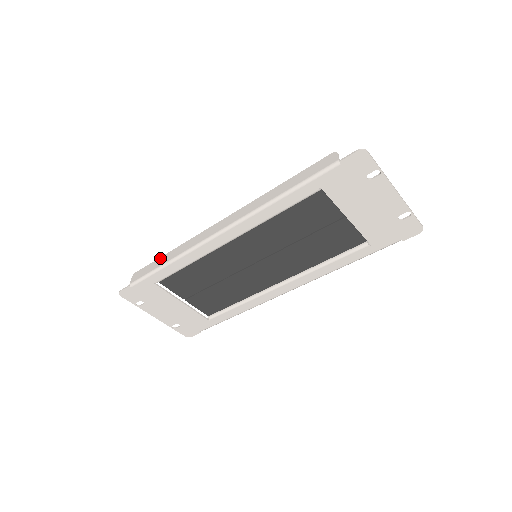
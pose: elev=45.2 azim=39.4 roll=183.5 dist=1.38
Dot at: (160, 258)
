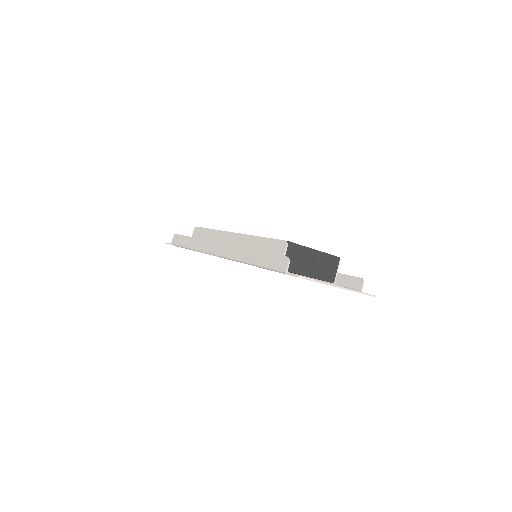
Dot at: (188, 238)
